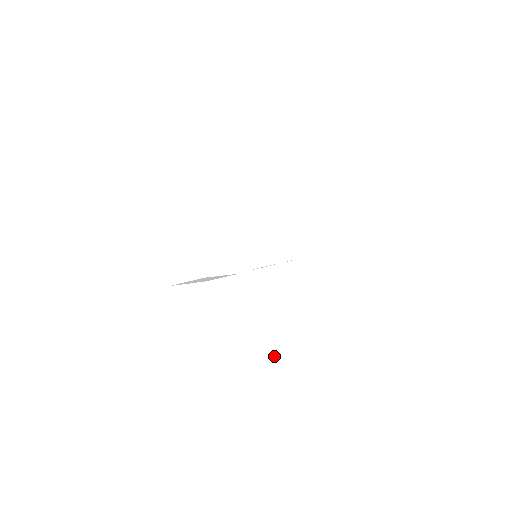
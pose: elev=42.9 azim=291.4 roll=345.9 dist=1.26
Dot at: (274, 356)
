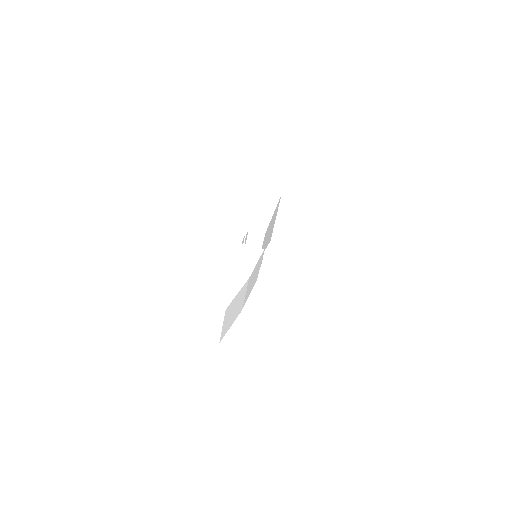
Dot at: (346, 293)
